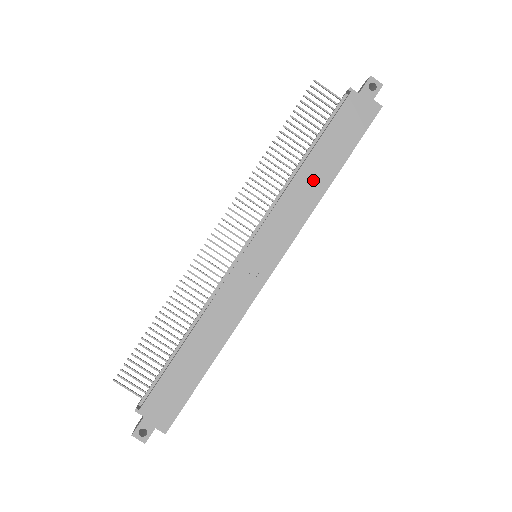
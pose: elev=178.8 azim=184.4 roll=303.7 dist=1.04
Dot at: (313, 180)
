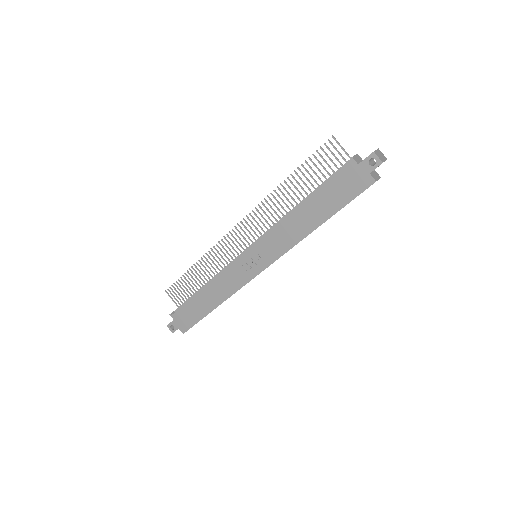
Dot at: (302, 222)
